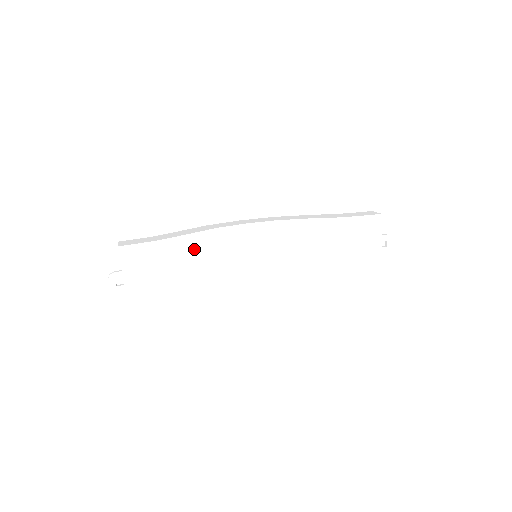
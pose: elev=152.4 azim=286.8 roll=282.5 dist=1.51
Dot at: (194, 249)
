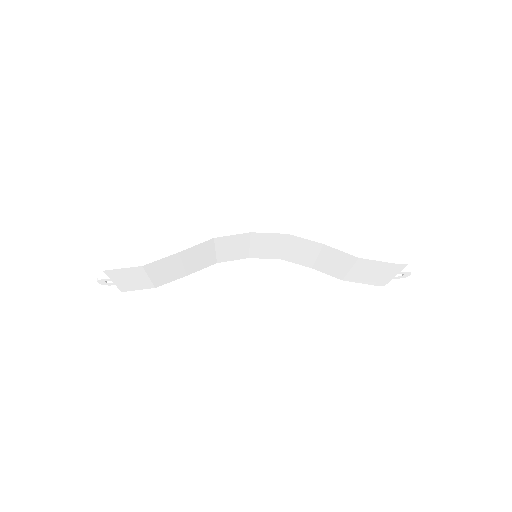
Dot at: (187, 256)
